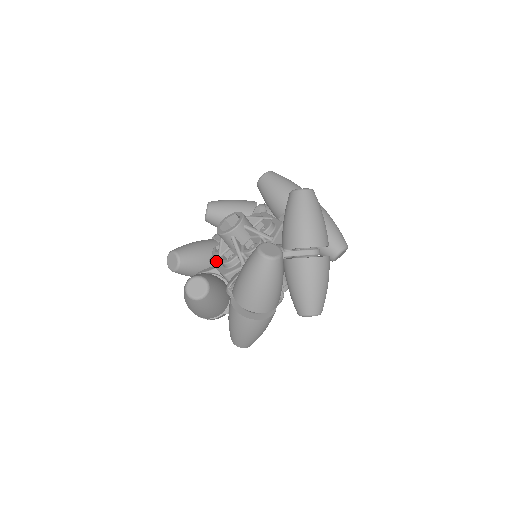
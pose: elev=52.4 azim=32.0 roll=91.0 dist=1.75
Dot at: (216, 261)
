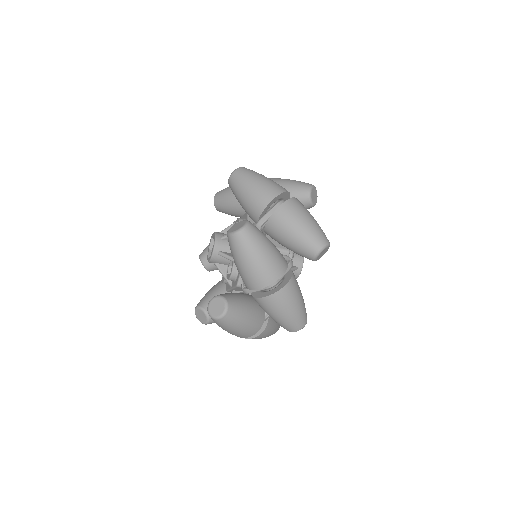
Dot at: occluded
